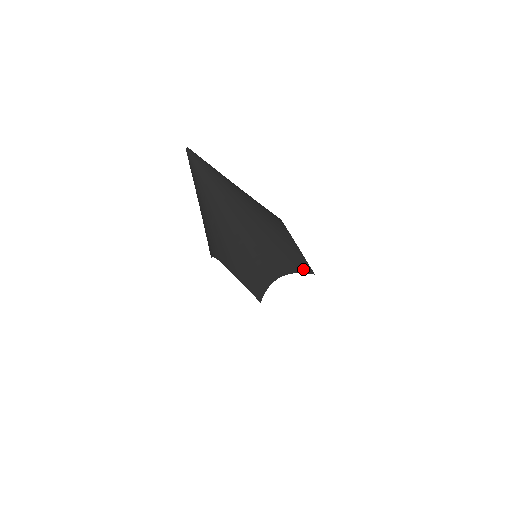
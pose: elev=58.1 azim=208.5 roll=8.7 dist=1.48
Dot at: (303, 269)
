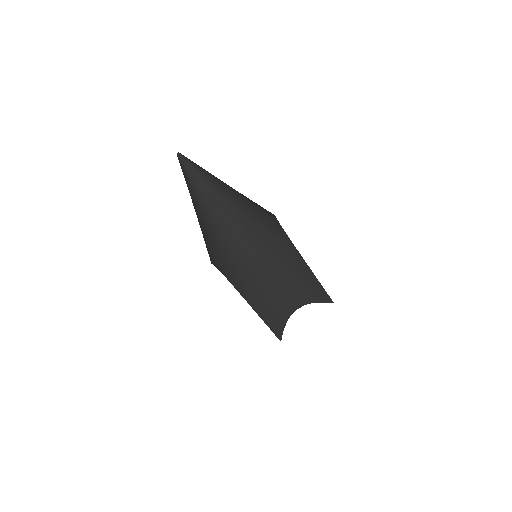
Dot at: (319, 296)
